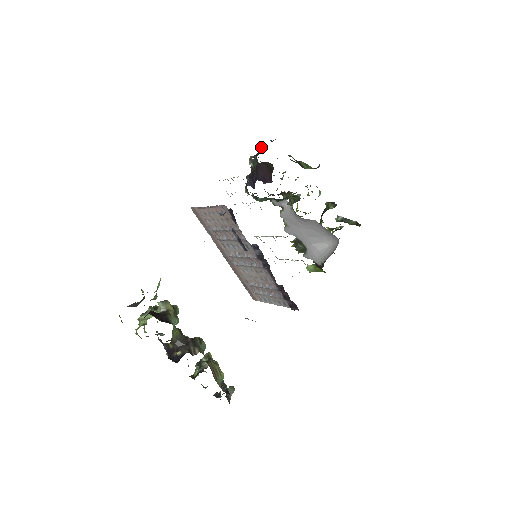
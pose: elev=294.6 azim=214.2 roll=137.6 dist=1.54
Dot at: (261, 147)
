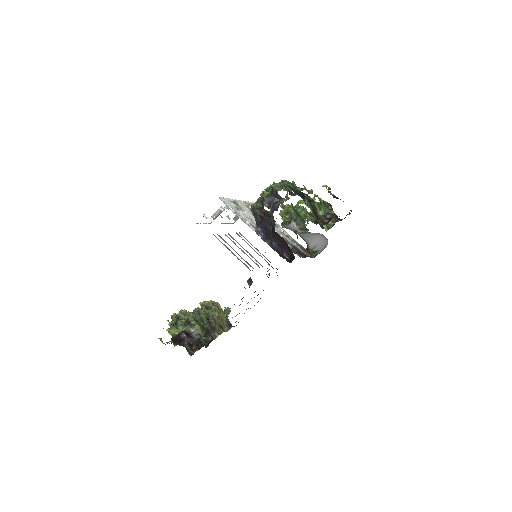
Dot at: (277, 192)
